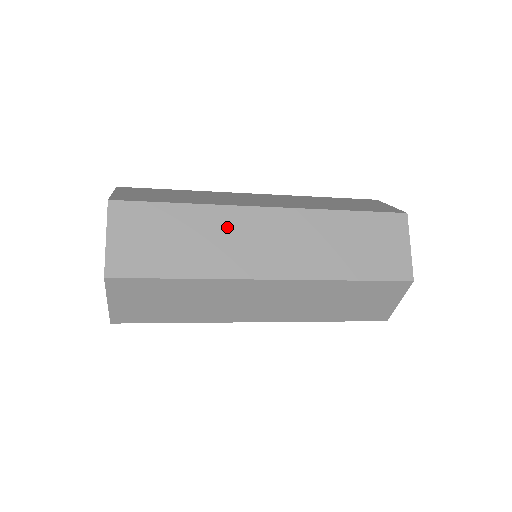
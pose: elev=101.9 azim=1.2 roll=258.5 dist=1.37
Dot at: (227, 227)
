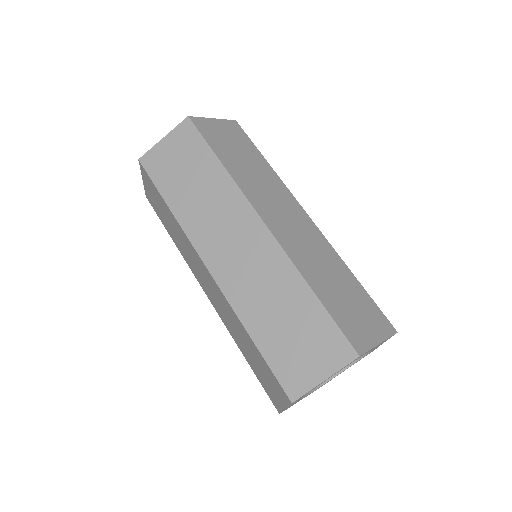
Dot at: (225, 205)
